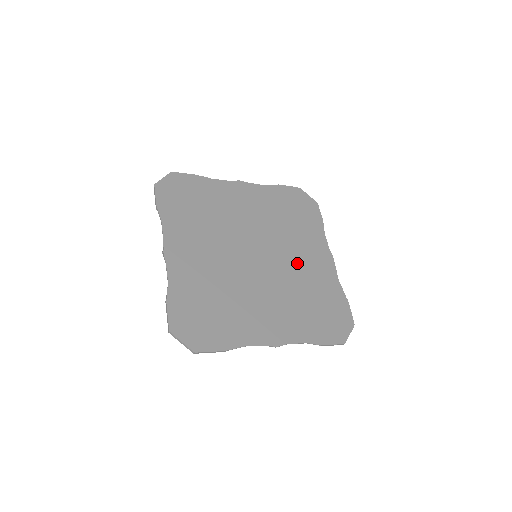
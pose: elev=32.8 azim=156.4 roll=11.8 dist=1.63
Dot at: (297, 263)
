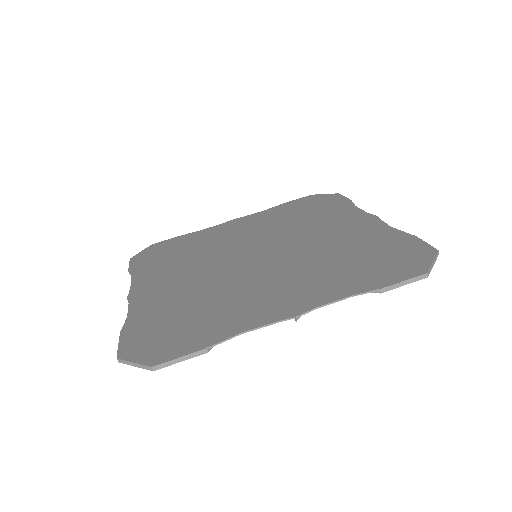
Dot at: (318, 239)
